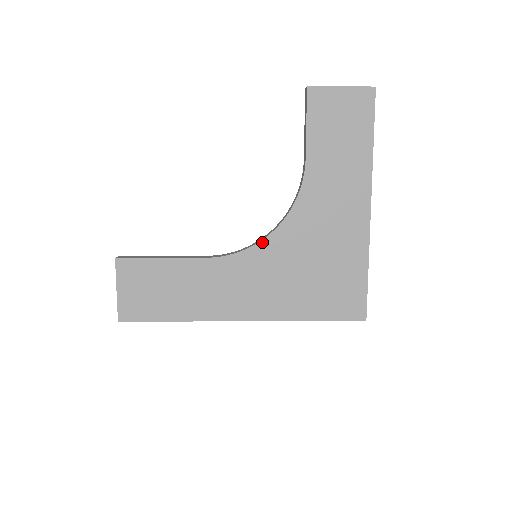
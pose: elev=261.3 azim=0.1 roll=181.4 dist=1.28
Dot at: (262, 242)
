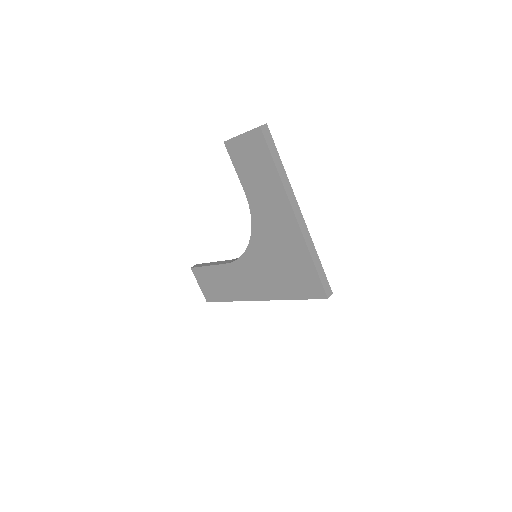
Dot at: (247, 251)
